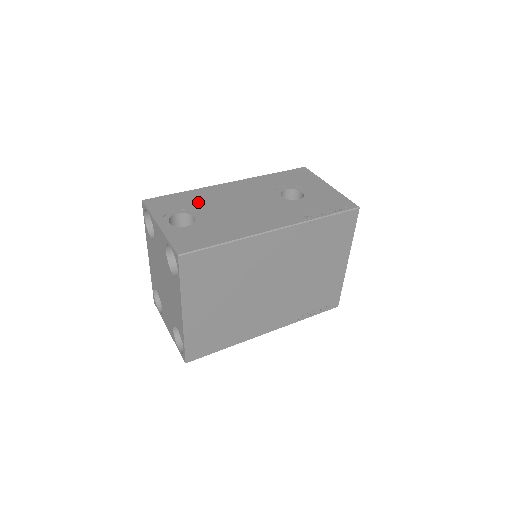
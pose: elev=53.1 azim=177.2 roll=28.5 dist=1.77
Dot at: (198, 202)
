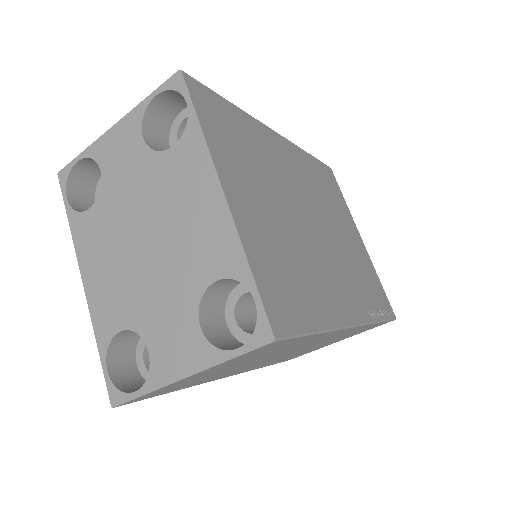
Dot at: occluded
